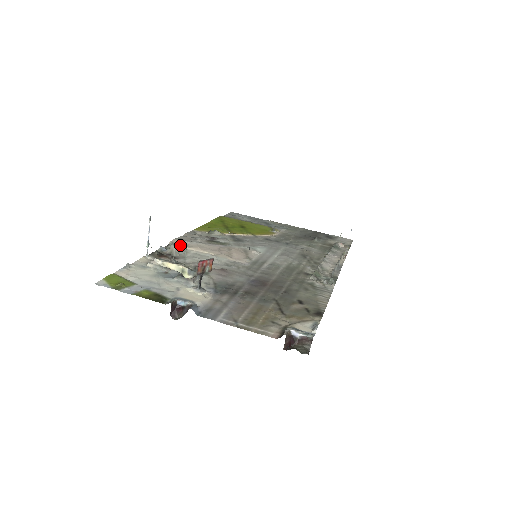
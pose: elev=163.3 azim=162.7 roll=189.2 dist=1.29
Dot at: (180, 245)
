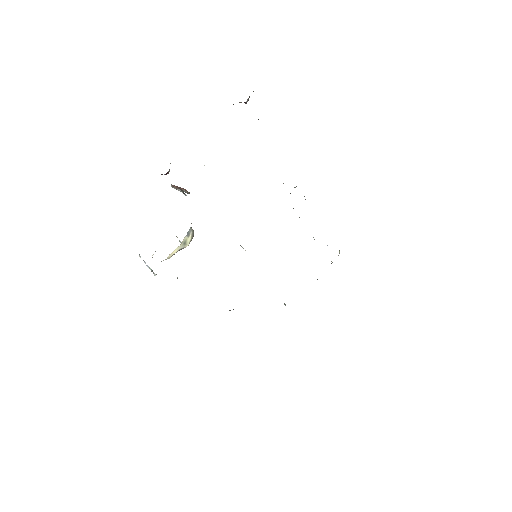
Dot at: occluded
